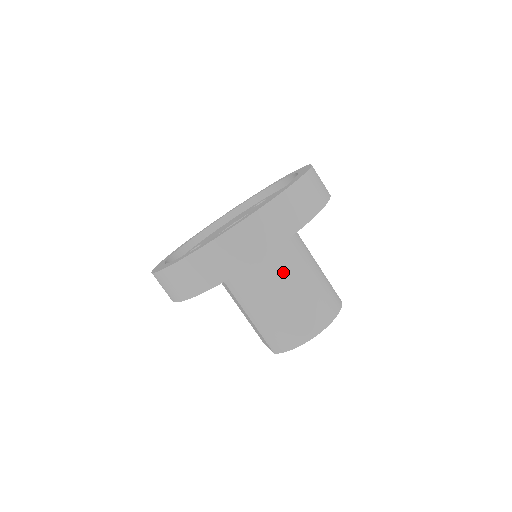
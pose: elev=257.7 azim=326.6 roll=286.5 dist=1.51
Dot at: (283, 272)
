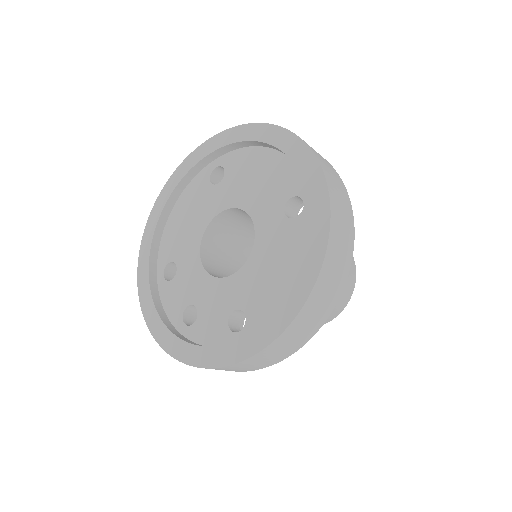
Dot at: occluded
